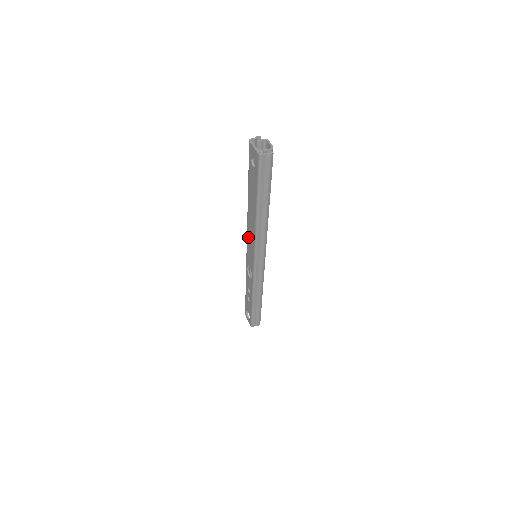
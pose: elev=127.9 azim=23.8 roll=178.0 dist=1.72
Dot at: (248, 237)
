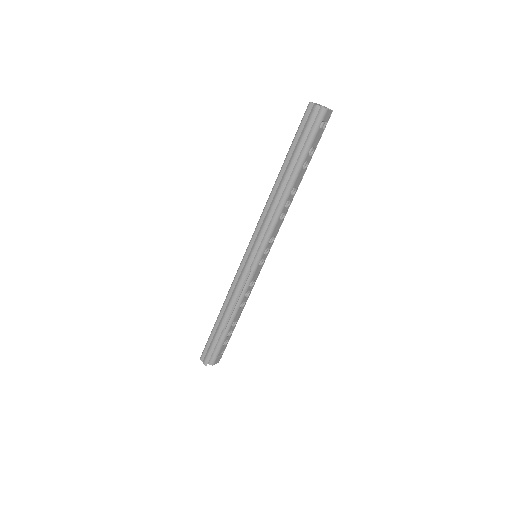
Dot at: occluded
